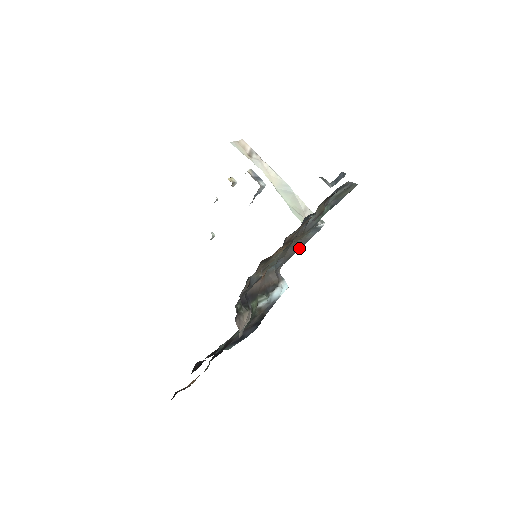
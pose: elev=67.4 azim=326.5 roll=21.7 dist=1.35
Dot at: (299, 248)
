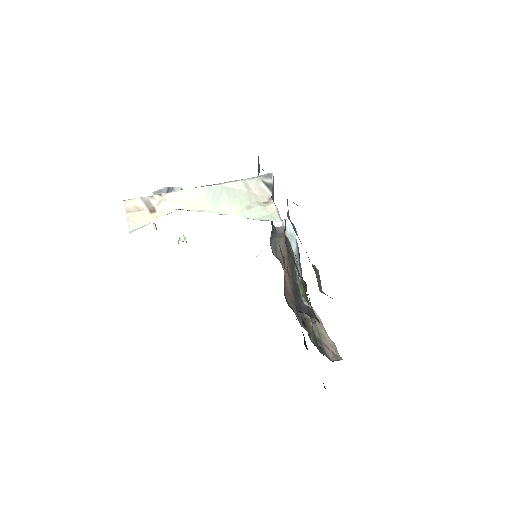
Dot at: occluded
